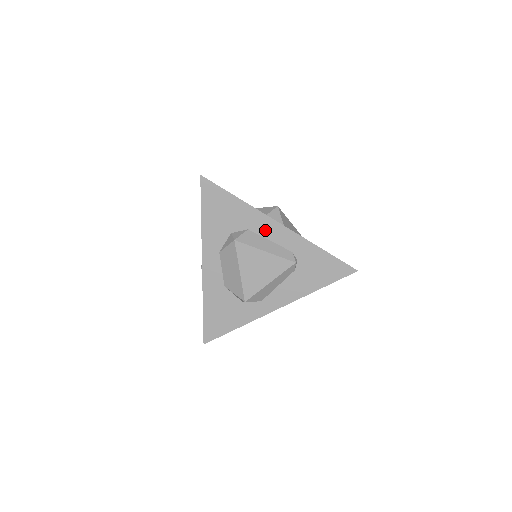
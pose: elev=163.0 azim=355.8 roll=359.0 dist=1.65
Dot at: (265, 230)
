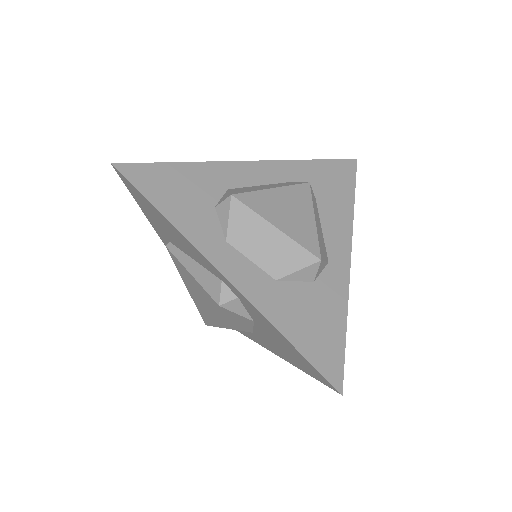
Dot at: (245, 178)
